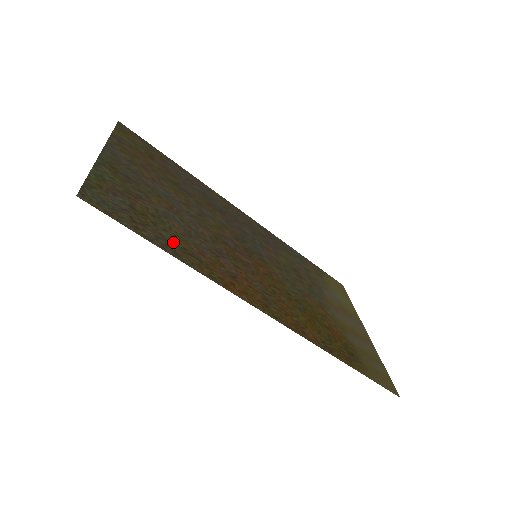
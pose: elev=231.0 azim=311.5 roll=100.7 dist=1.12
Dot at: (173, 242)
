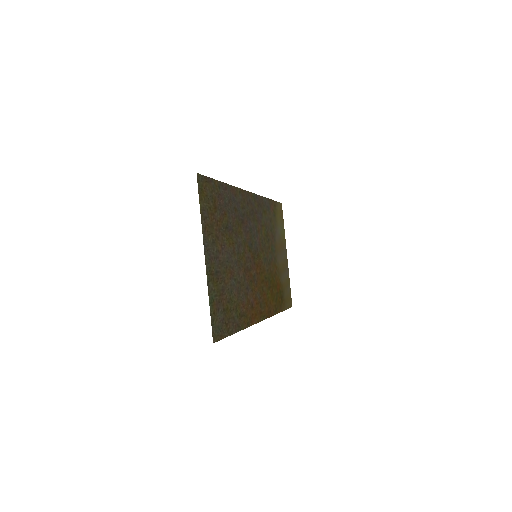
Dot at: (237, 316)
